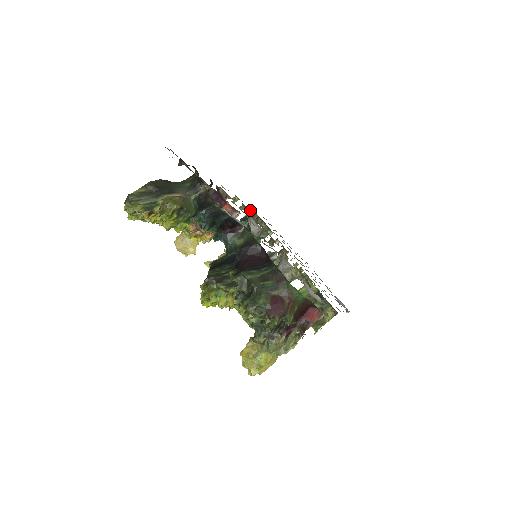
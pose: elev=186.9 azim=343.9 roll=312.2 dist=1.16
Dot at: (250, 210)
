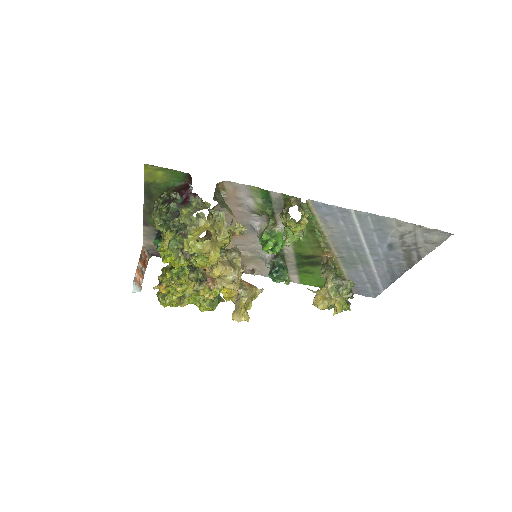
Dot at: occluded
